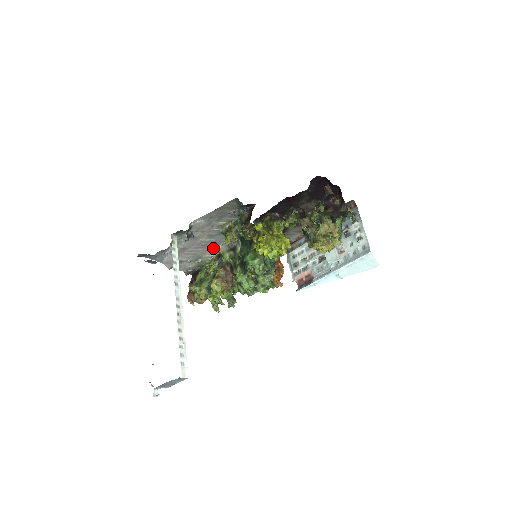
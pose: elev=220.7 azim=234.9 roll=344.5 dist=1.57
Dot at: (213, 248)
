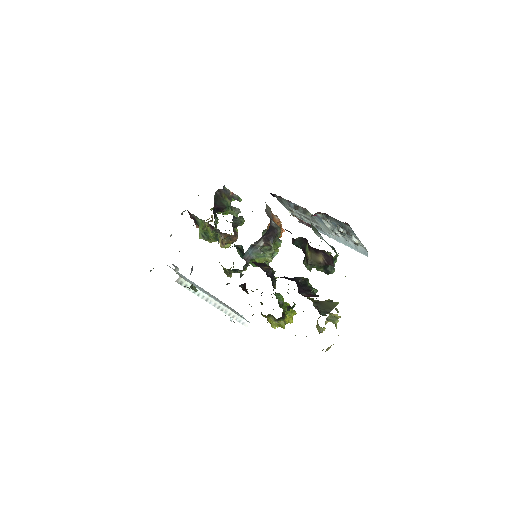
Dot at: occluded
